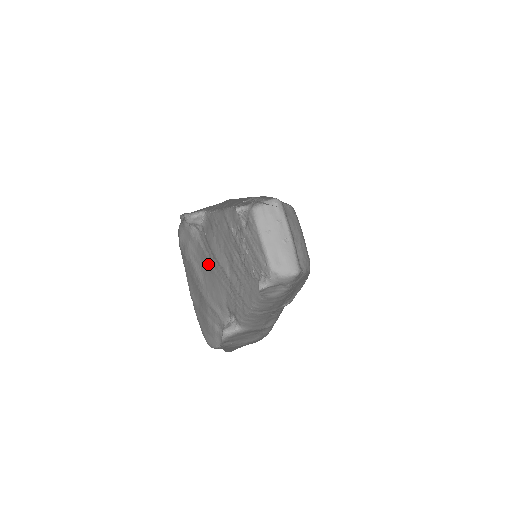
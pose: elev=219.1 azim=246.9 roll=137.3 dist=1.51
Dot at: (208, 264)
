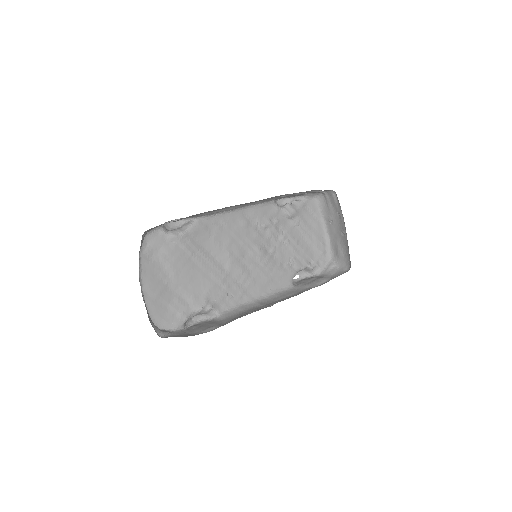
Dot at: (190, 262)
